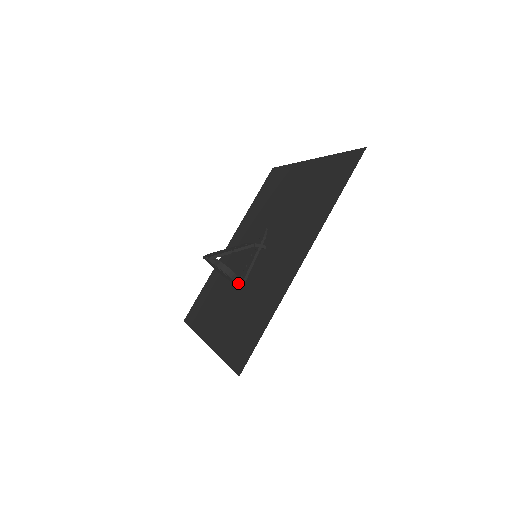
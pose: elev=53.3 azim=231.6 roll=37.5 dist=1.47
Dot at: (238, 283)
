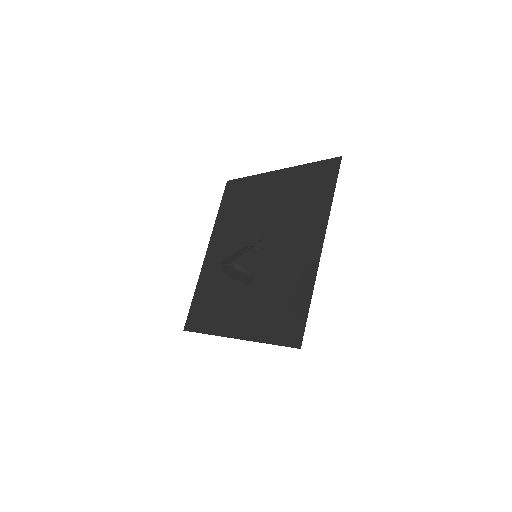
Dot at: (252, 281)
